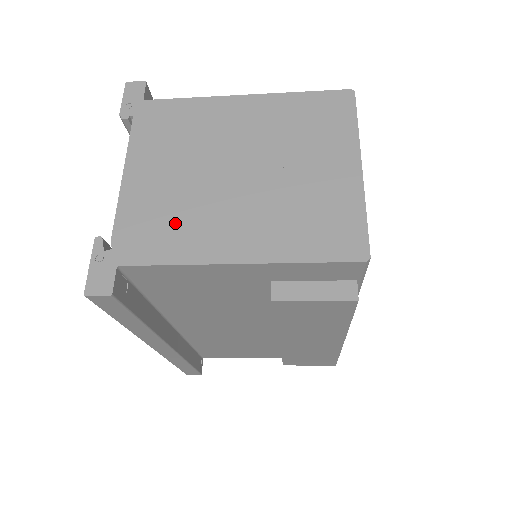
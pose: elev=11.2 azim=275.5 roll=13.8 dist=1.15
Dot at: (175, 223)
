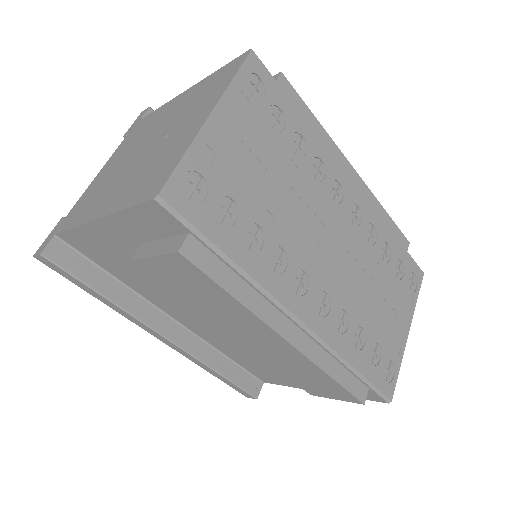
Dot at: (93, 198)
